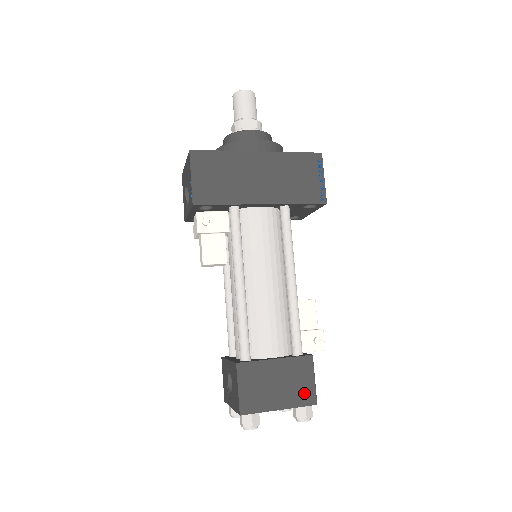
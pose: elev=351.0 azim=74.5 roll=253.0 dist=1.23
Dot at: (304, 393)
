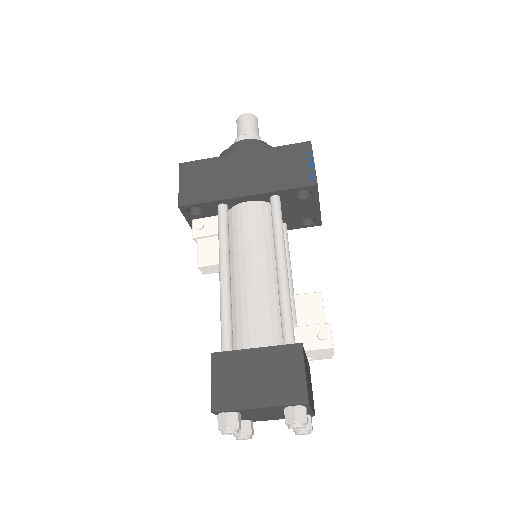
Dot at: (291, 388)
